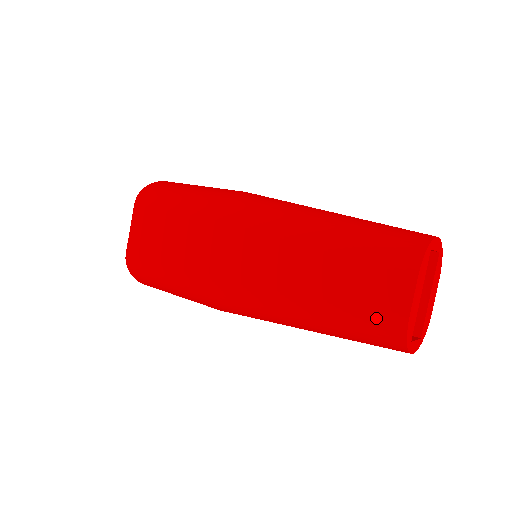
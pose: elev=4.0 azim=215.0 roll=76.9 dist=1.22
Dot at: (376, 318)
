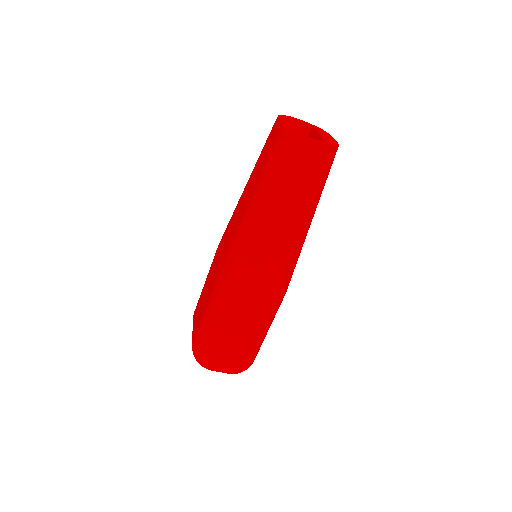
Dot at: (274, 147)
